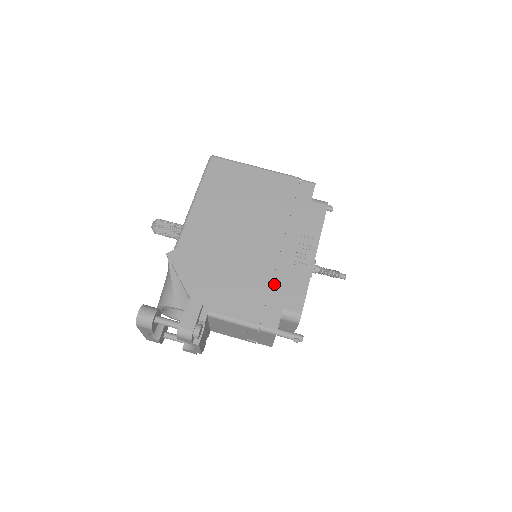
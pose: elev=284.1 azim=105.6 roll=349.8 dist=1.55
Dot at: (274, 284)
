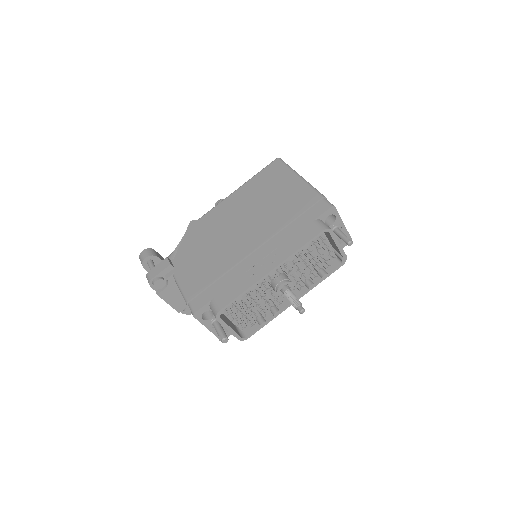
Dot at: (224, 277)
